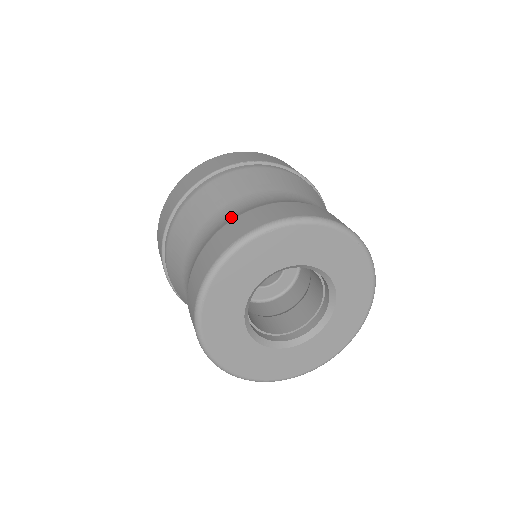
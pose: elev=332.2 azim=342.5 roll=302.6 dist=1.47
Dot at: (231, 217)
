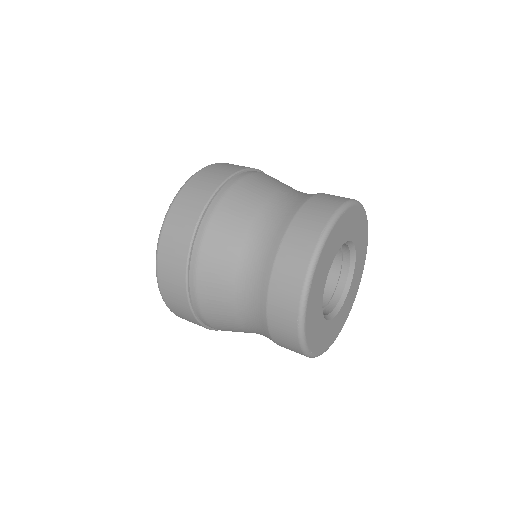
Dot at: (260, 295)
